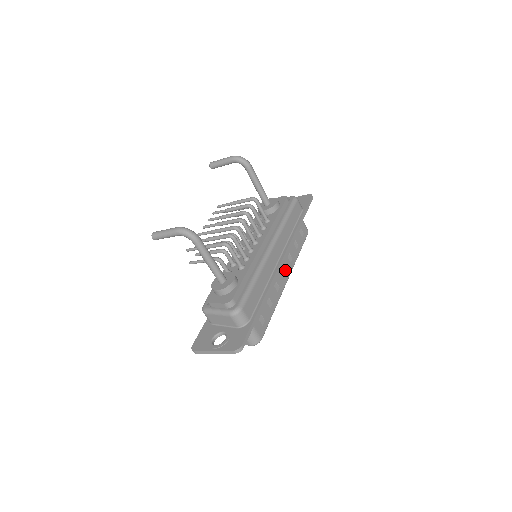
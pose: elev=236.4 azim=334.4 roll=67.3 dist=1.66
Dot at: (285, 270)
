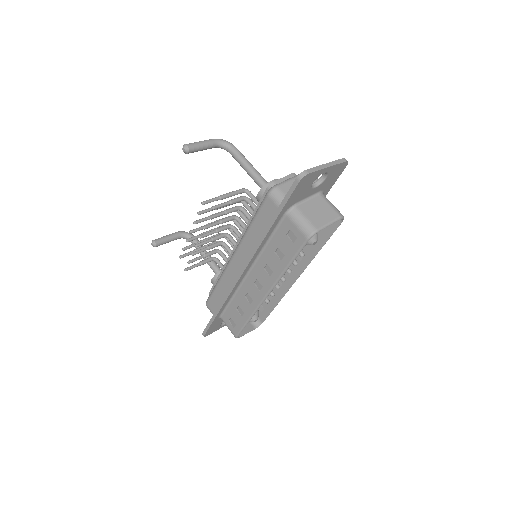
Dot at: occluded
